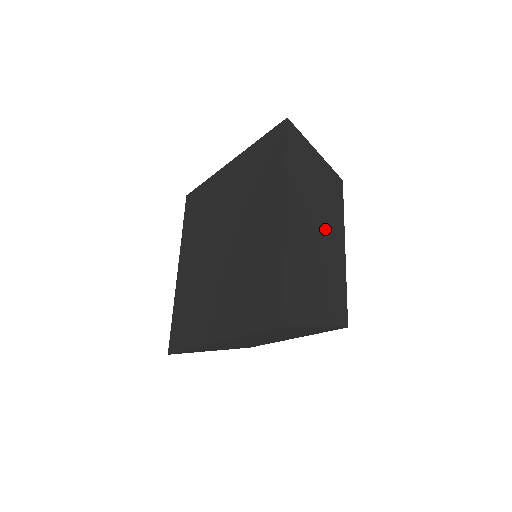
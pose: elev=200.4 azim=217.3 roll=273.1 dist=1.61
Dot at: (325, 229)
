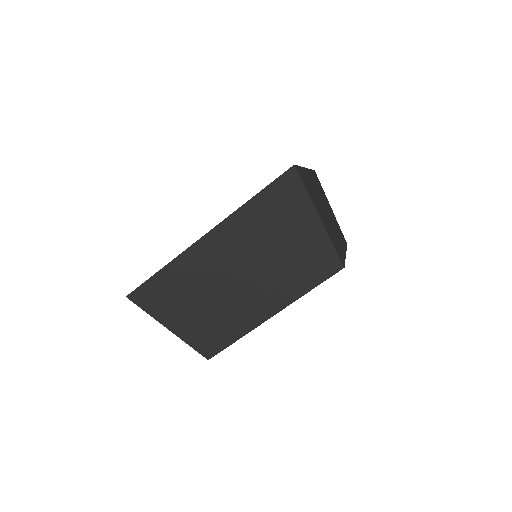
Dot at: (255, 282)
